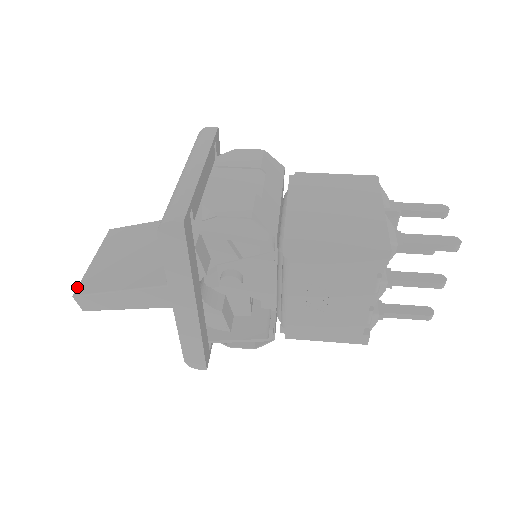
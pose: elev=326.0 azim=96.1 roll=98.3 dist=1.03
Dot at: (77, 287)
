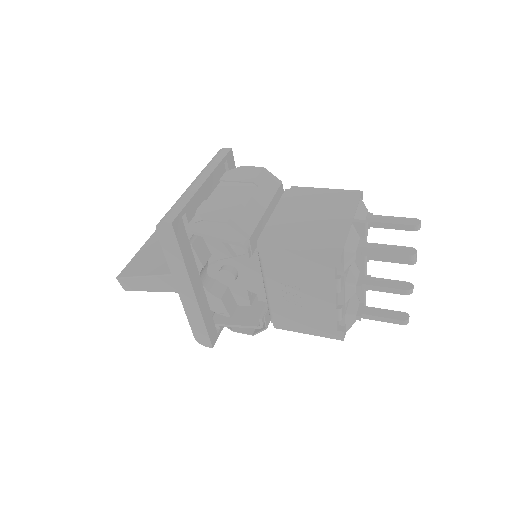
Dot at: (121, 271)
